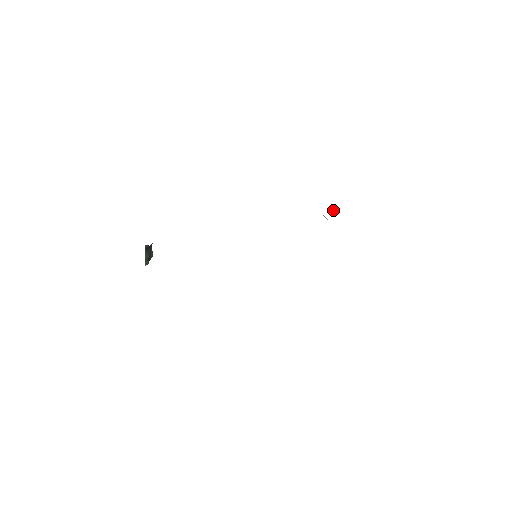
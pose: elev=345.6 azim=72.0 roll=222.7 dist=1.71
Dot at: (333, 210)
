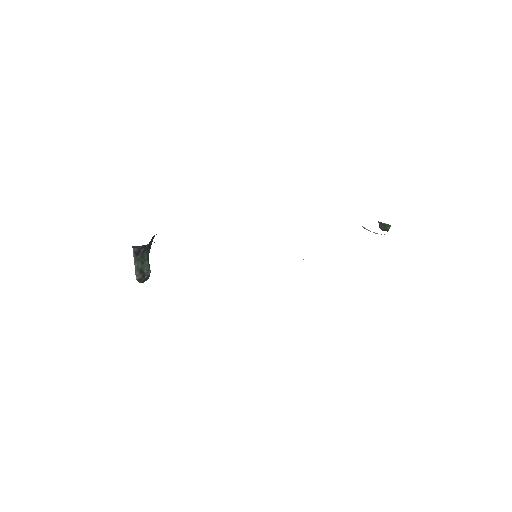
Dot at: (383, 229)
